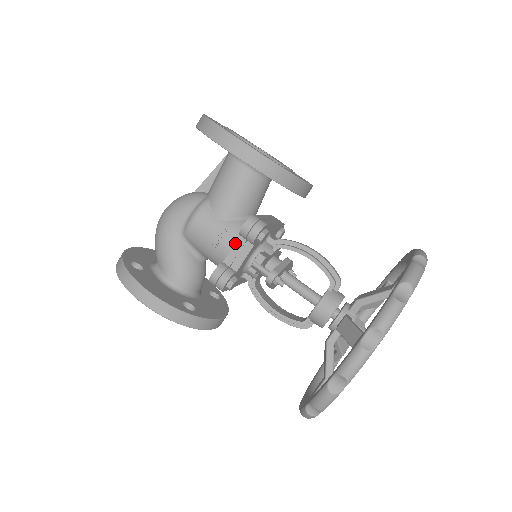
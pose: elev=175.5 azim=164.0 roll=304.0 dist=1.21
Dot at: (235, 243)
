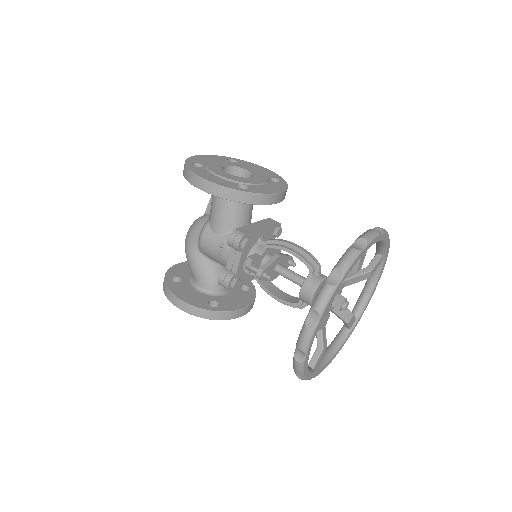
Dot at: (230, 252)
